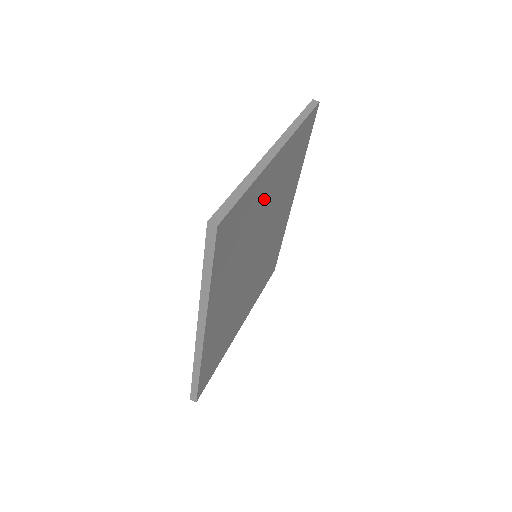
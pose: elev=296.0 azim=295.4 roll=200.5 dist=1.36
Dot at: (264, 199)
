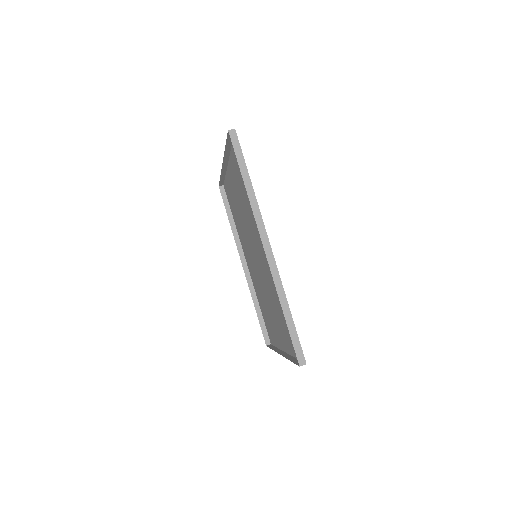
Dot at: (238, 191)
